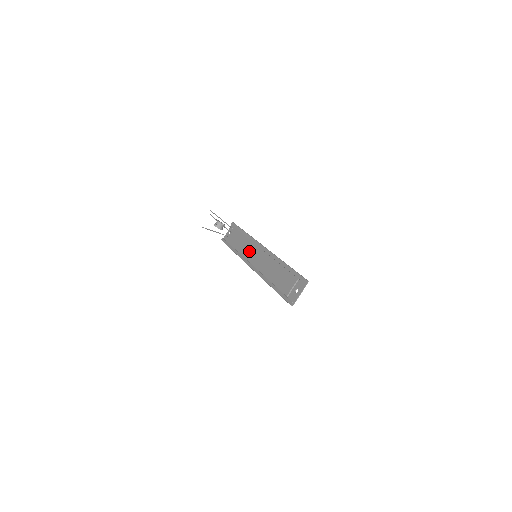
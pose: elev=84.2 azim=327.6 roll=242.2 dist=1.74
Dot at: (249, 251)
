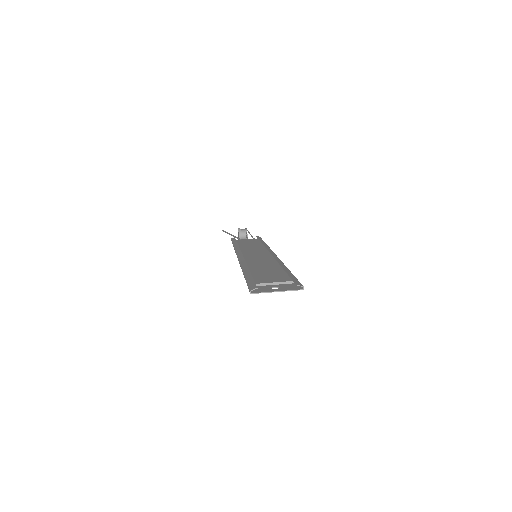
Dot at: (253, 250)
